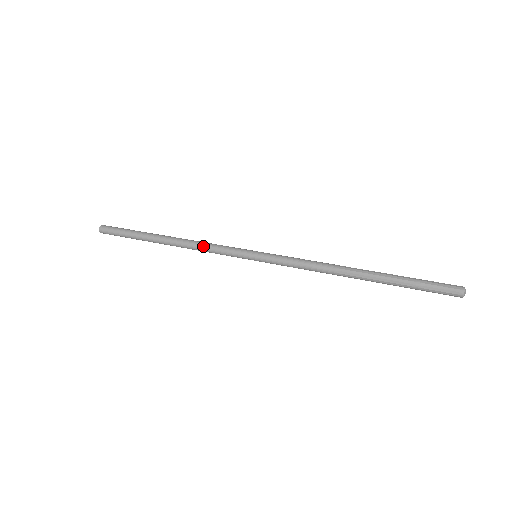
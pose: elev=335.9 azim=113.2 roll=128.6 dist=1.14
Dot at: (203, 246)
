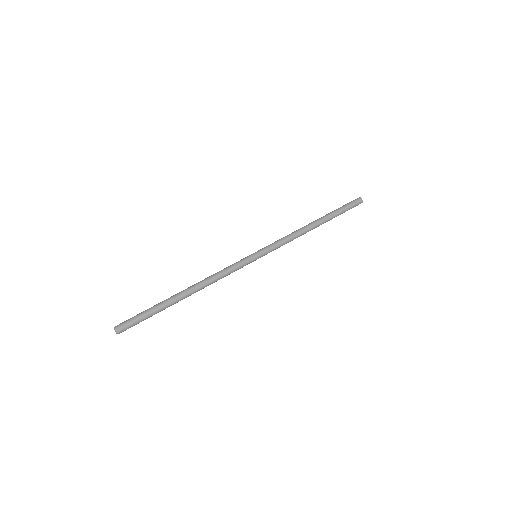
Dot at: occluded
